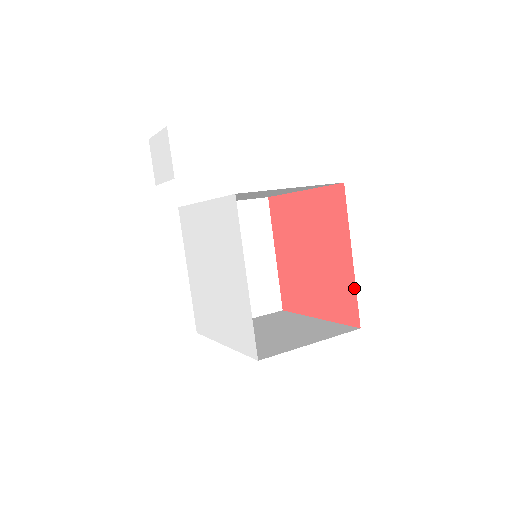
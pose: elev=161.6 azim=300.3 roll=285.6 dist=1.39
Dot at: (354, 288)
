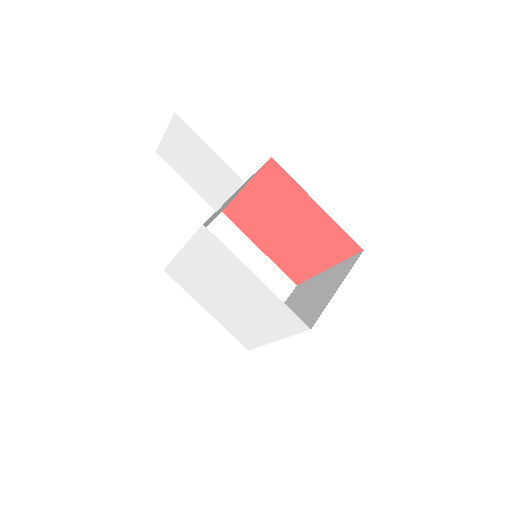
Dot at: (311, 276)
